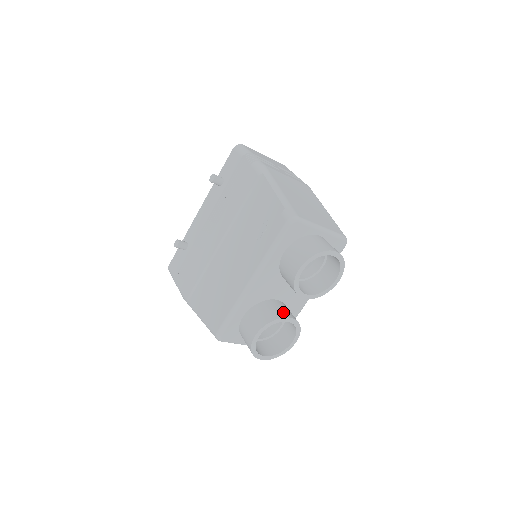
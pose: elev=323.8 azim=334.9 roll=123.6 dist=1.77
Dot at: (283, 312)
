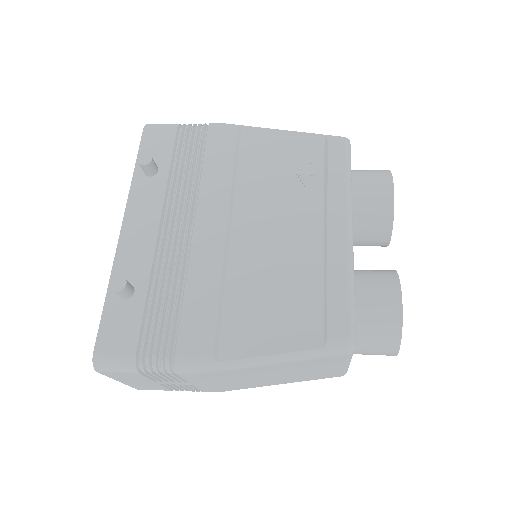
Dot at: occluded
